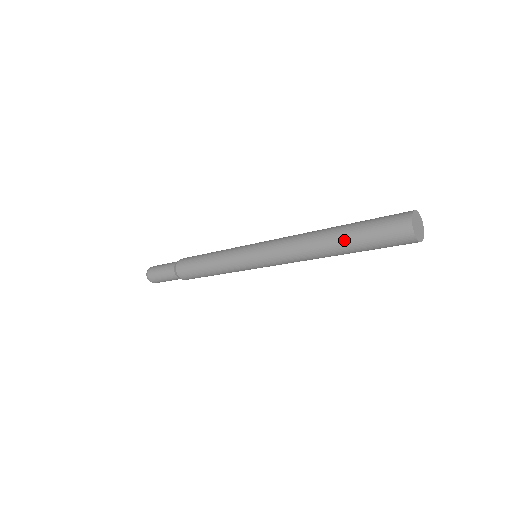
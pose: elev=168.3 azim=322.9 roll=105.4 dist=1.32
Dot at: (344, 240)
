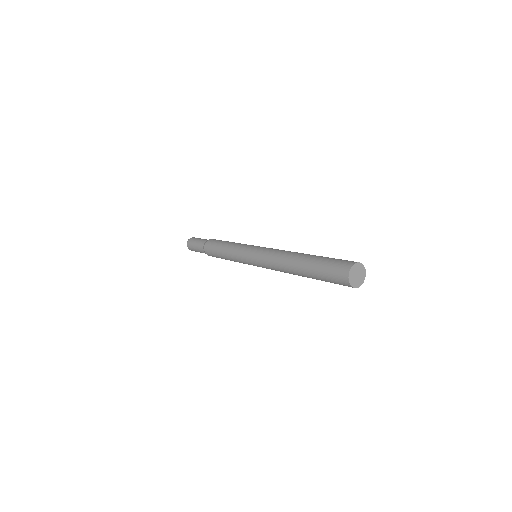
Dot at: (306, 271)
